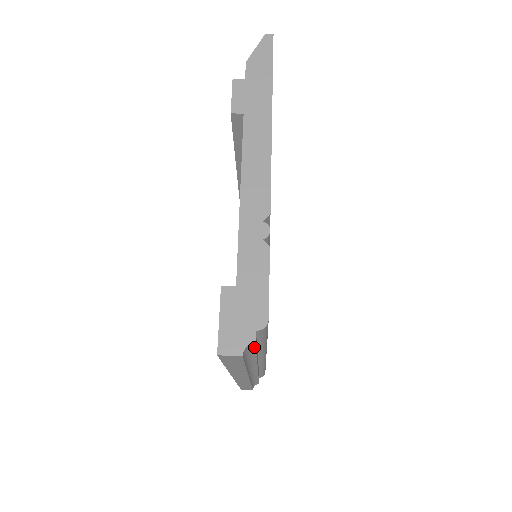
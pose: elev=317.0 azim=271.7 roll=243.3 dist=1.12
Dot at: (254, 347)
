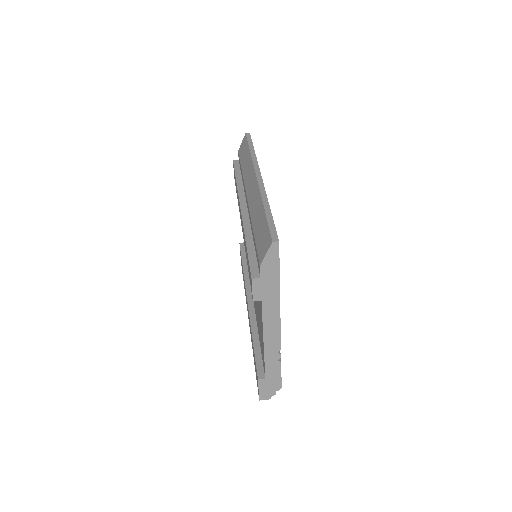
Dot at: occluded
